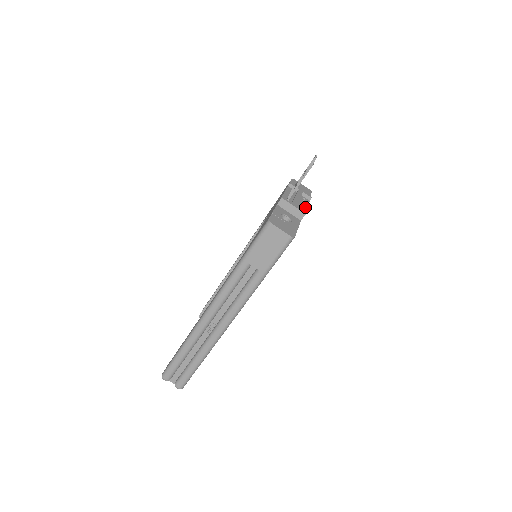
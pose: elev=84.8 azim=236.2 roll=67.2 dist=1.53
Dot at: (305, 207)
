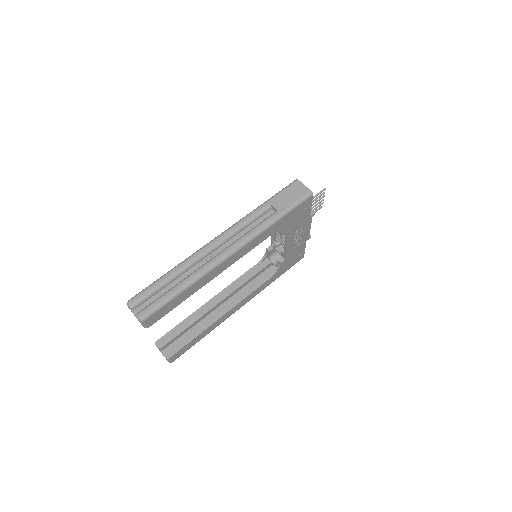
Dot at: (310, 225)
